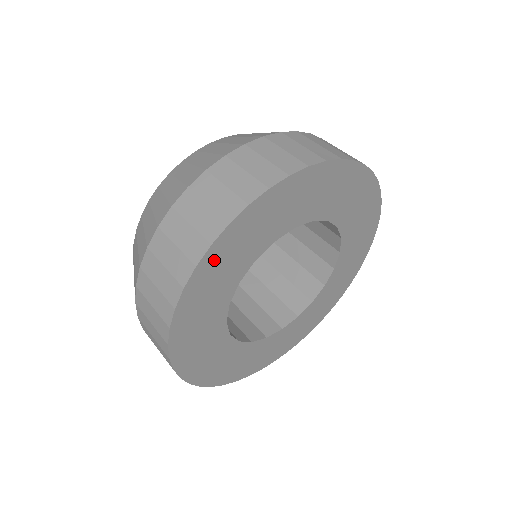
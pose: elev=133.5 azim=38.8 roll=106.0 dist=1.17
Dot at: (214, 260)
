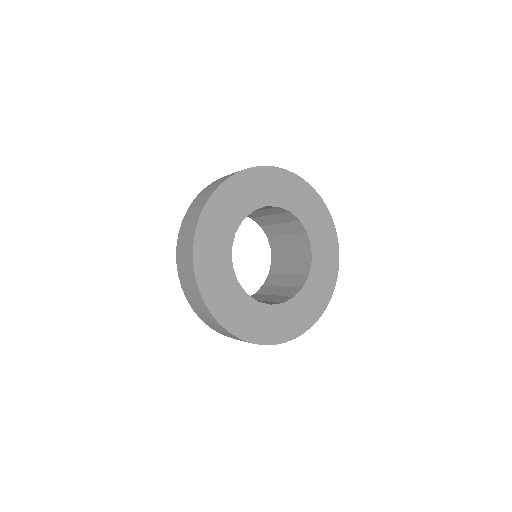
Dot at: (231, 188)
